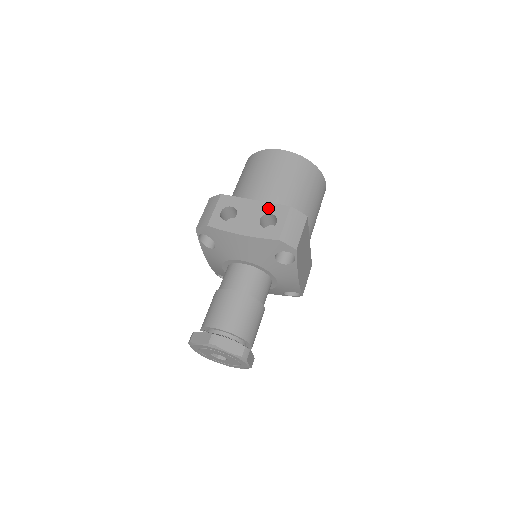
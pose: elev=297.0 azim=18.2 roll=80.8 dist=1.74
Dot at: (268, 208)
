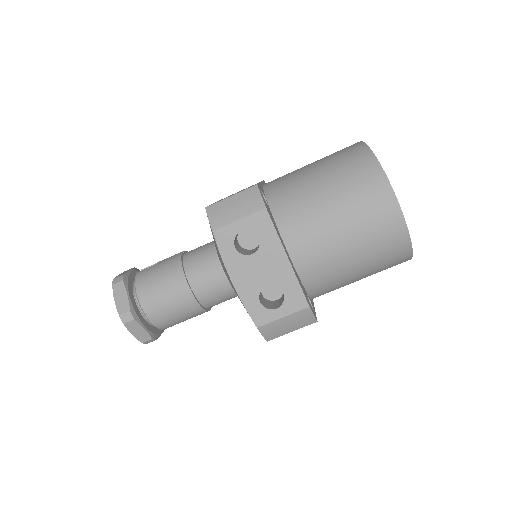
Dot at: (288, 283)
